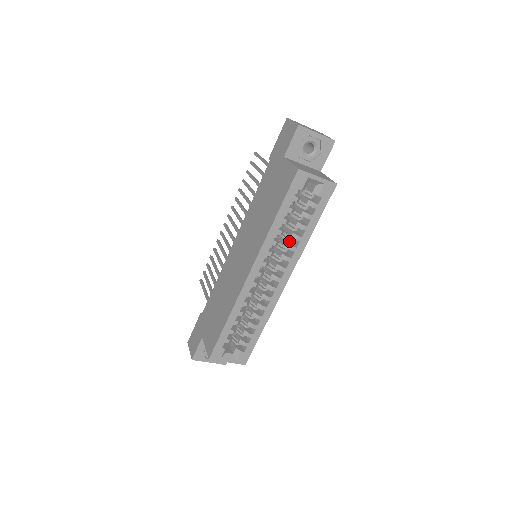
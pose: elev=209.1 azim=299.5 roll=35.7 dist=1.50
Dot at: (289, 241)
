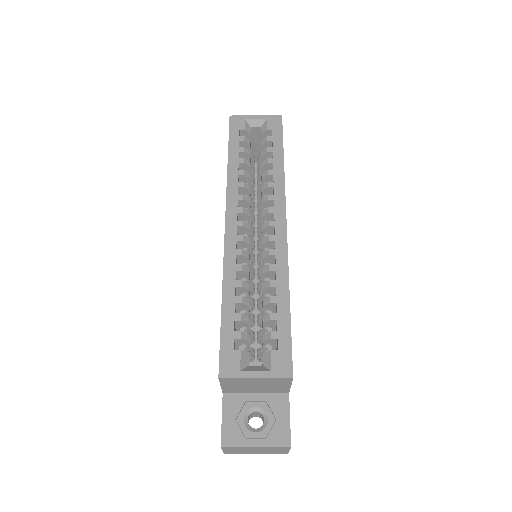
Dot at: occluded
